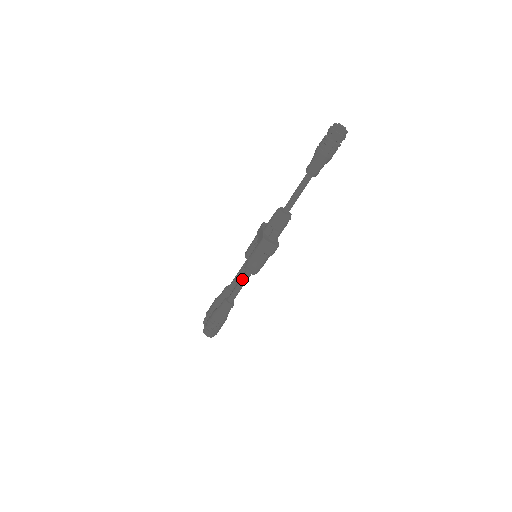
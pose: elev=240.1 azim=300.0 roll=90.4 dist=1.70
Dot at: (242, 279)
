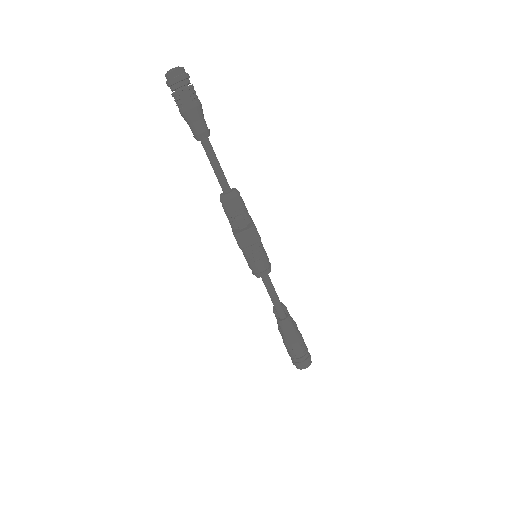
Dot at: (266, 288)
